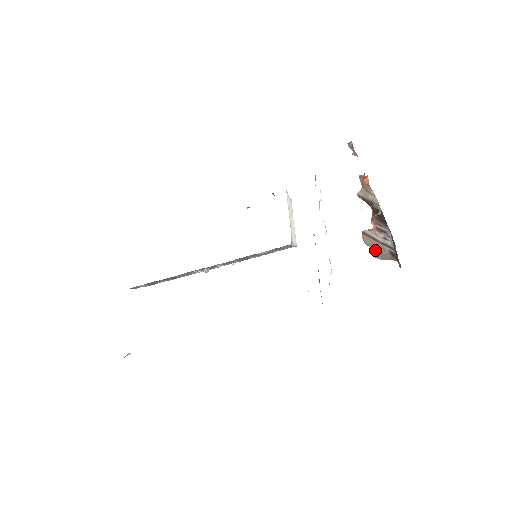
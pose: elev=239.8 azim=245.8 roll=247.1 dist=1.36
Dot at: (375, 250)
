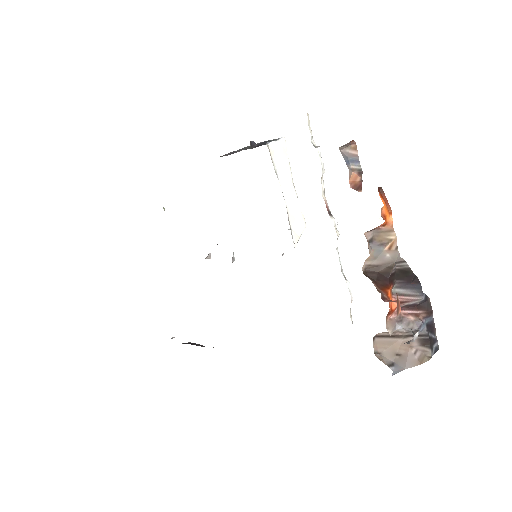
Dot at: (394, 359)
